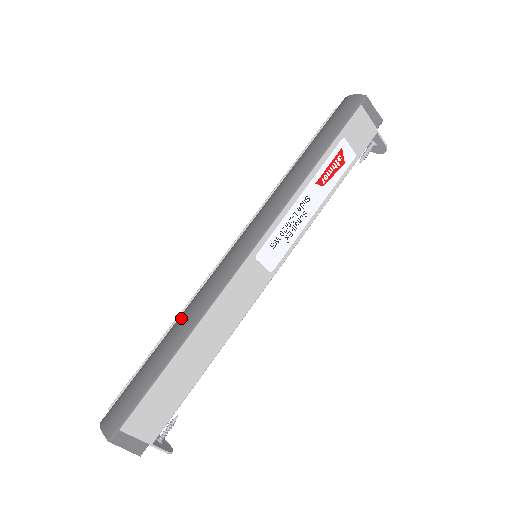
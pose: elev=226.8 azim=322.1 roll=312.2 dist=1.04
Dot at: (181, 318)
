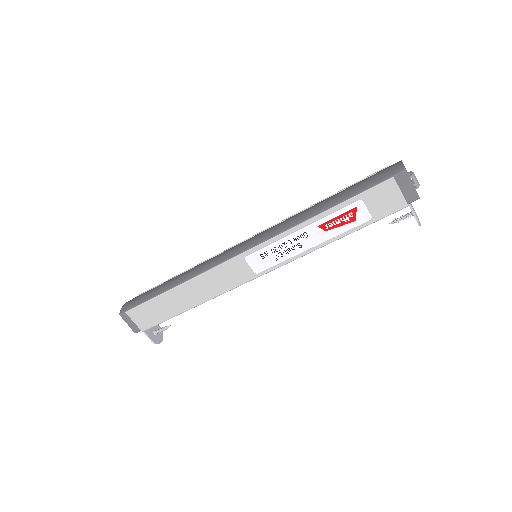
Dot at: (190, 269)
